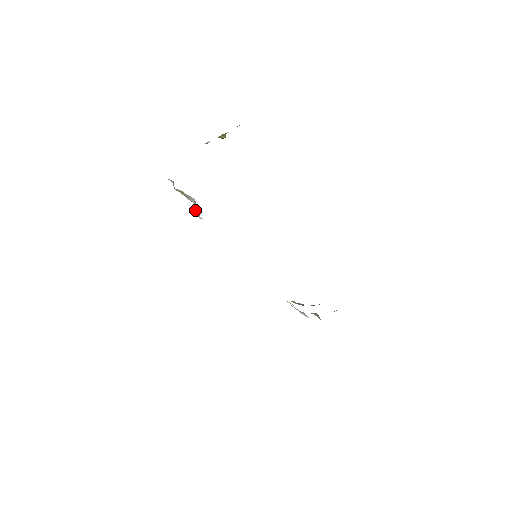
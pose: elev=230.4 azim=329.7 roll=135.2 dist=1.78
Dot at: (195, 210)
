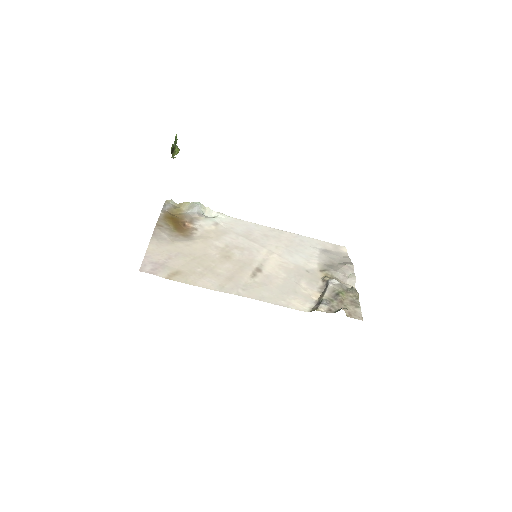
Dot at: (204, 213)
